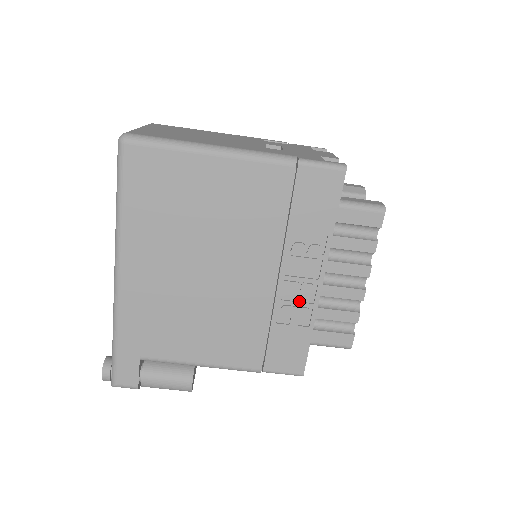
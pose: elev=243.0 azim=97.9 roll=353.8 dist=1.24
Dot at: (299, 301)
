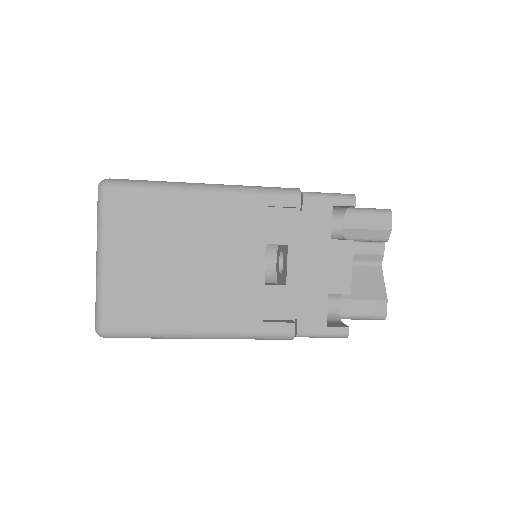
Dot at: occluded
